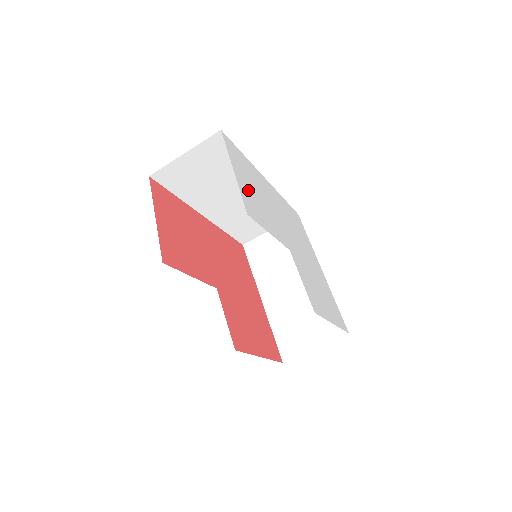
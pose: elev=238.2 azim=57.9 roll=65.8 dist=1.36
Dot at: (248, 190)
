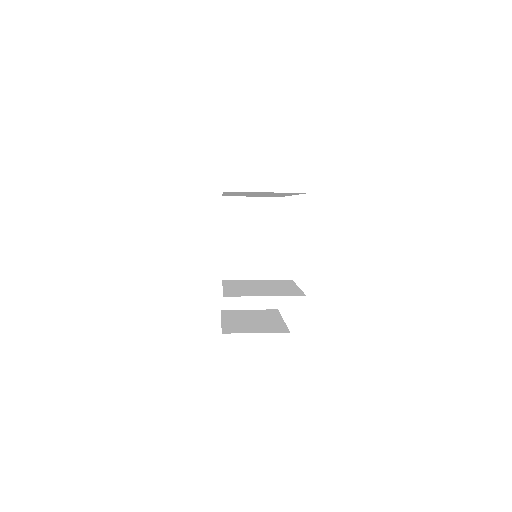
Dot at: occluded
